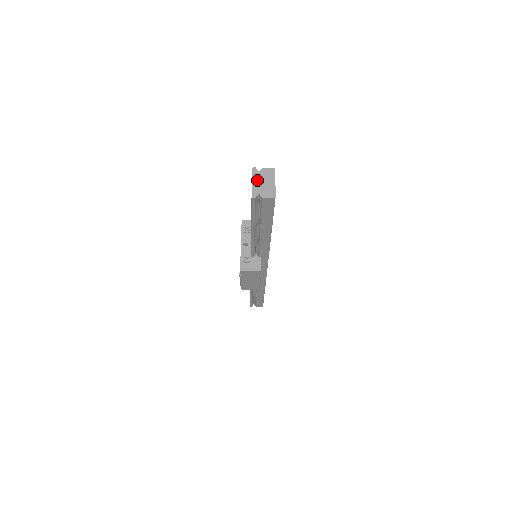
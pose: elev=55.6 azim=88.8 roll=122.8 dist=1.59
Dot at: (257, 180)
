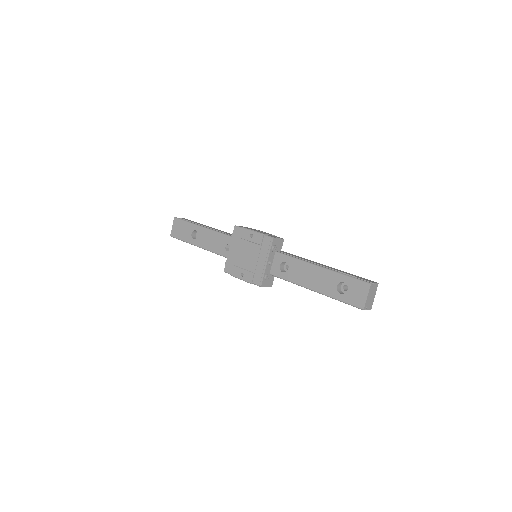
Dot at: (370, 295)
